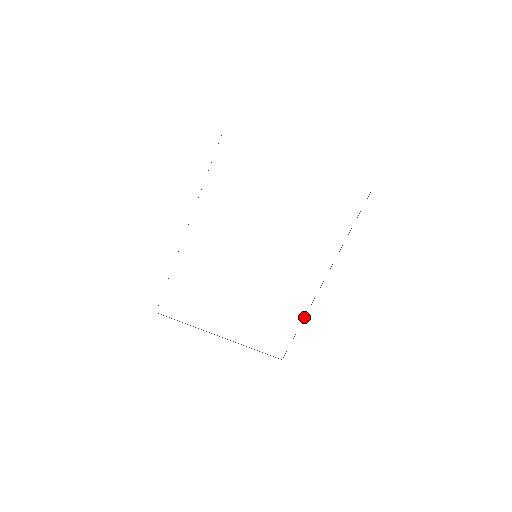
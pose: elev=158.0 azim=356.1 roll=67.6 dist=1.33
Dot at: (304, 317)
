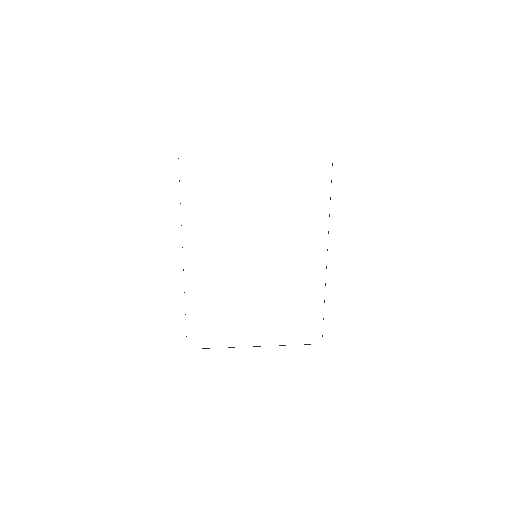
Dot at: occluded
